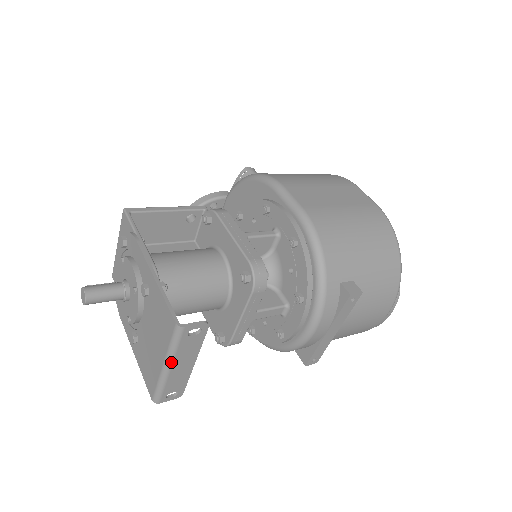
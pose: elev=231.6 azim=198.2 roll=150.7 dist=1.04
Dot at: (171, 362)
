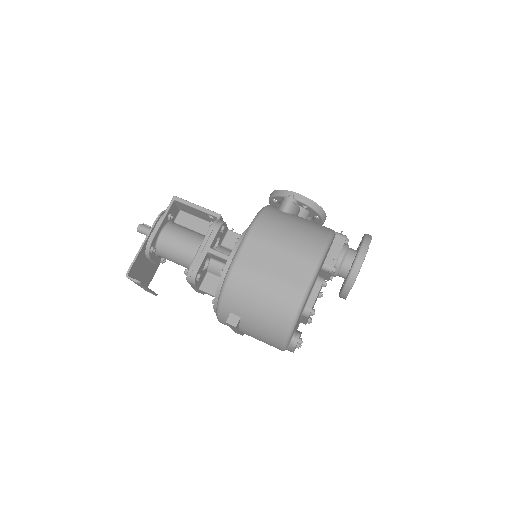
Dot at: occluded
